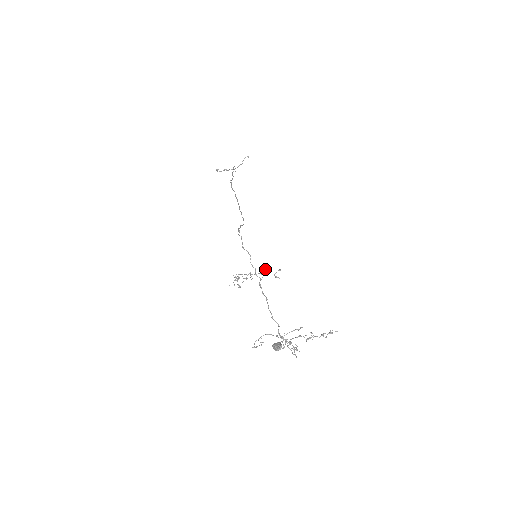
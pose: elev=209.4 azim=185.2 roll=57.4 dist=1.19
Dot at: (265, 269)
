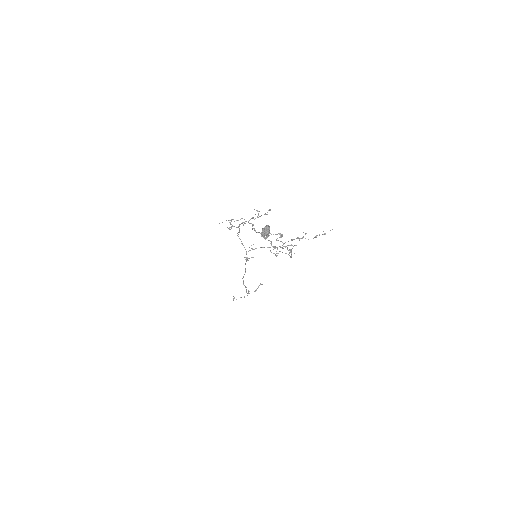
Dot at: occluded
